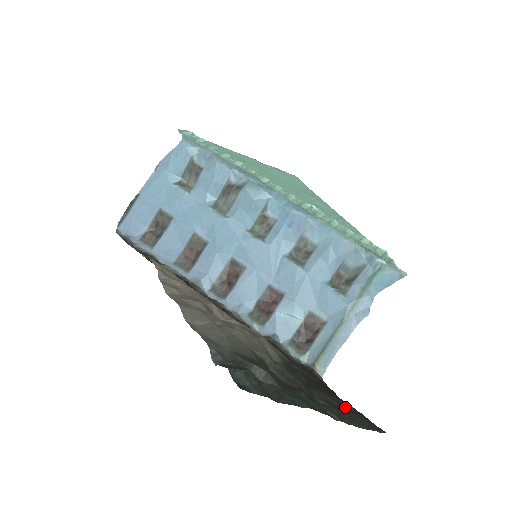
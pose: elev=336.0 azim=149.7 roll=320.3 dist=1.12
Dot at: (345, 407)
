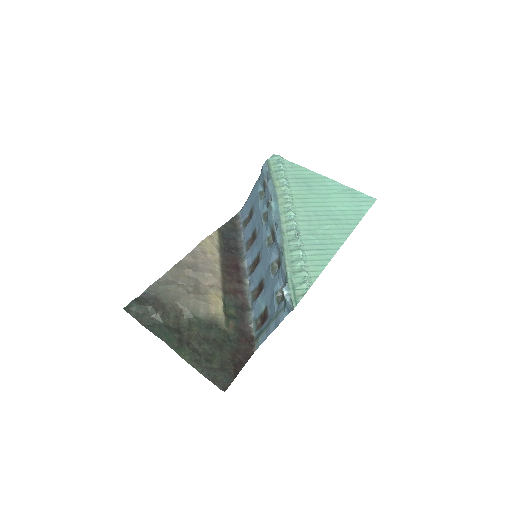
Dot at: (225, 366)
